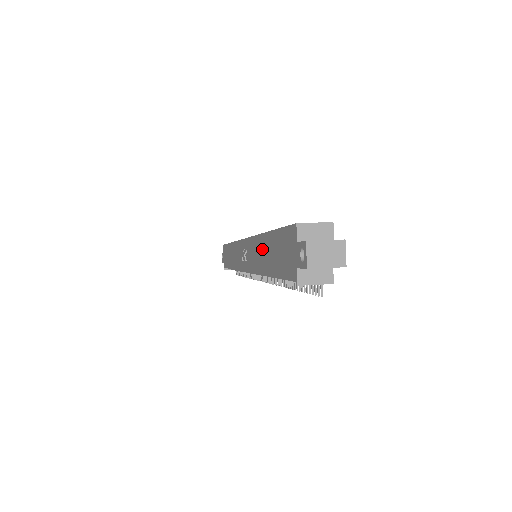
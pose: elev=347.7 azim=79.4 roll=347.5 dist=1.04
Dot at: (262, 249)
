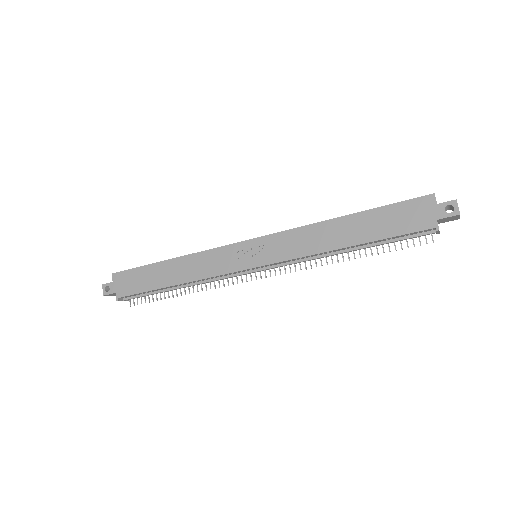
Dot at: (333, 230)
